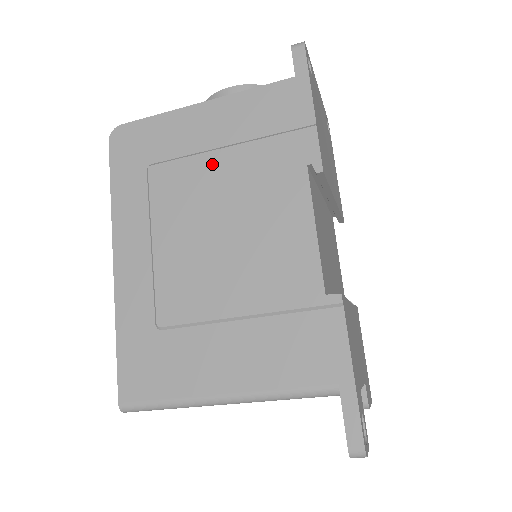
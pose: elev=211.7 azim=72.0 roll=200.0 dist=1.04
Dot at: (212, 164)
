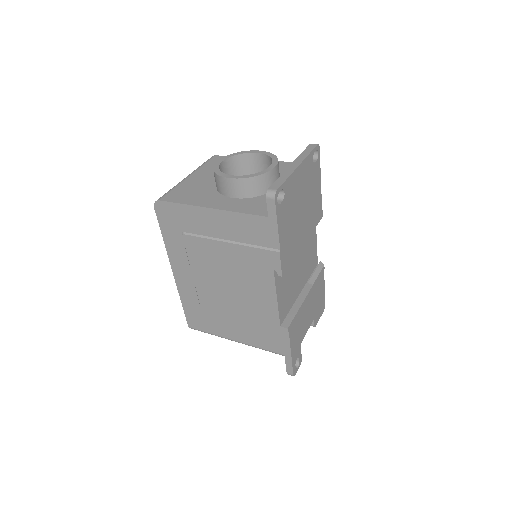
Dot at: (220, 248)
